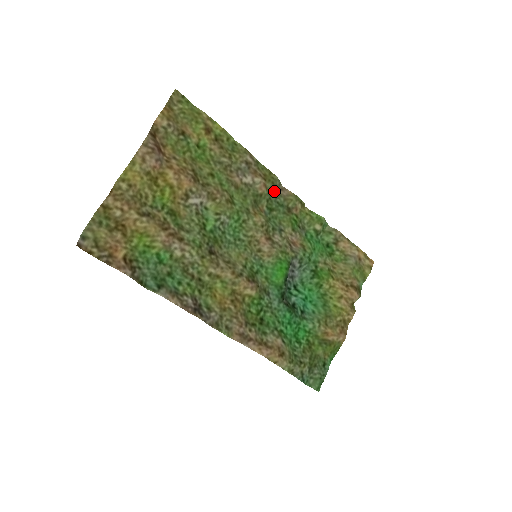
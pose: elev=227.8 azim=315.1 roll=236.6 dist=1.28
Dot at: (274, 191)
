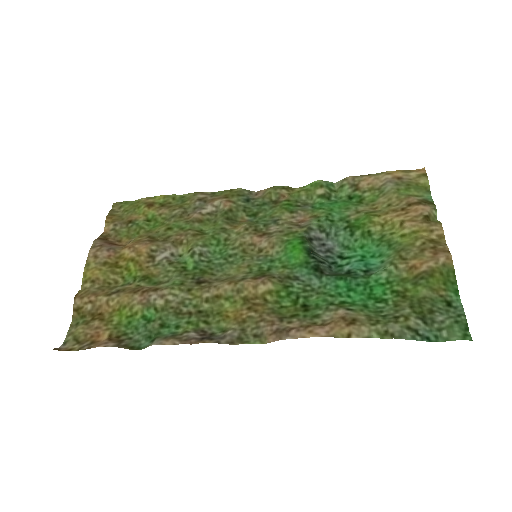
Dot at: (246, 200)
